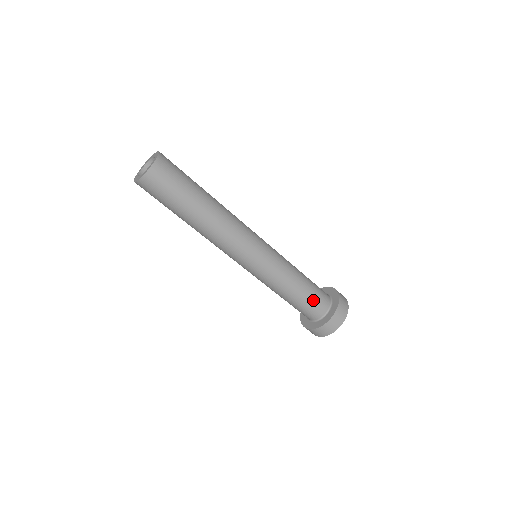
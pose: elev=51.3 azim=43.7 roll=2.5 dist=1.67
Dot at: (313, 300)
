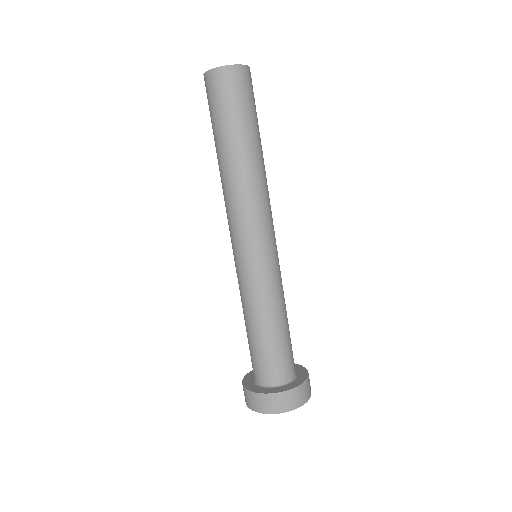
Dot at: (291, 345)
